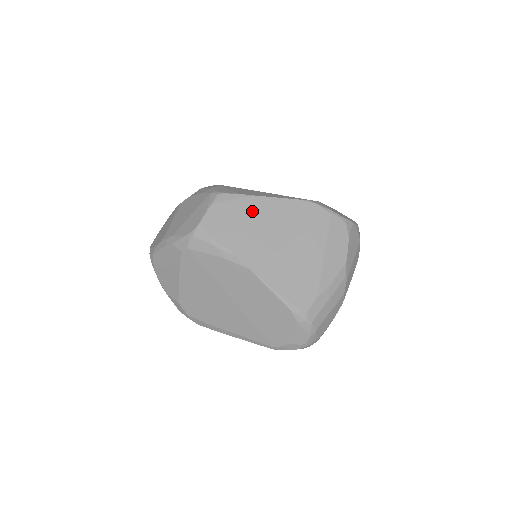
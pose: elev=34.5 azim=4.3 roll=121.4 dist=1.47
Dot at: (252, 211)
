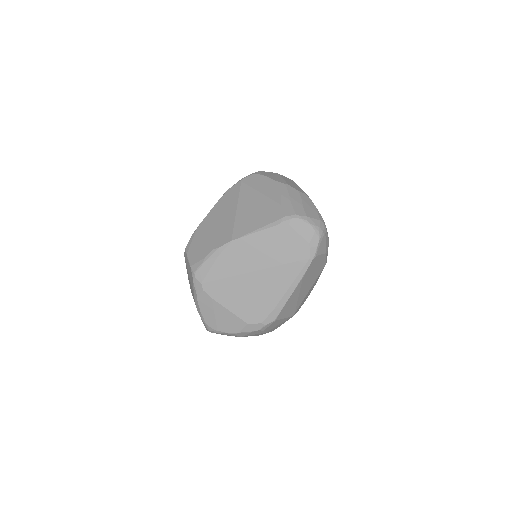
Dot at: (205, 229)
